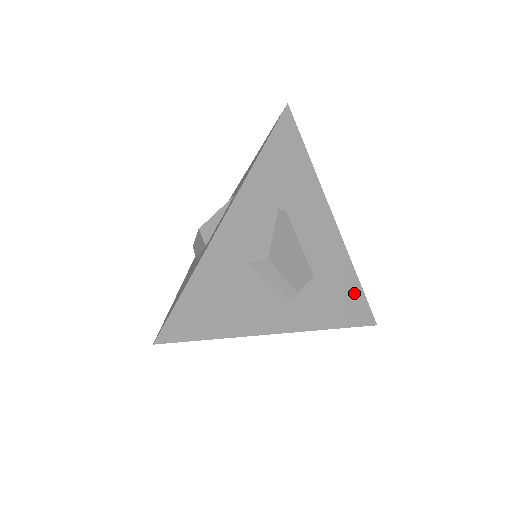
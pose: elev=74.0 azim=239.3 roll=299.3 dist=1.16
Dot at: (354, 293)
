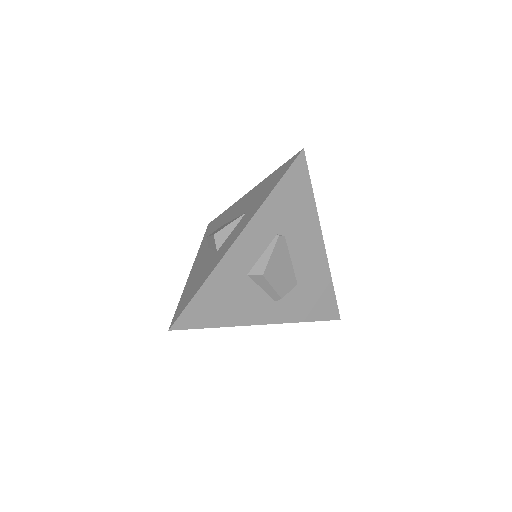
Dot at: (327, 296)
